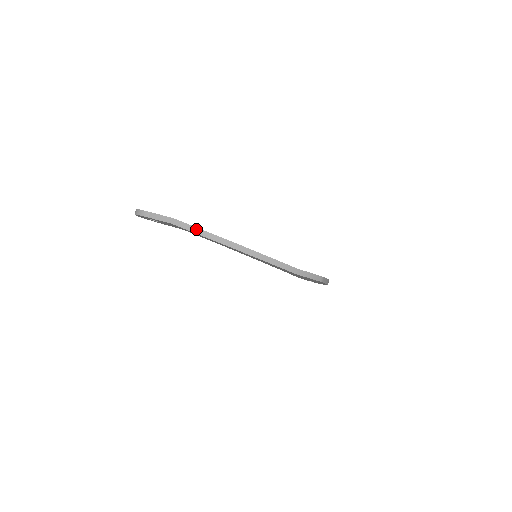
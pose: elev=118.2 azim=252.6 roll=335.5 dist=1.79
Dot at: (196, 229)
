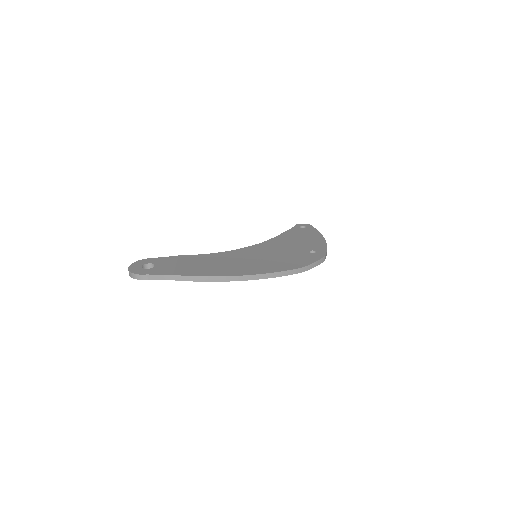
Dot at: (201, 278)
